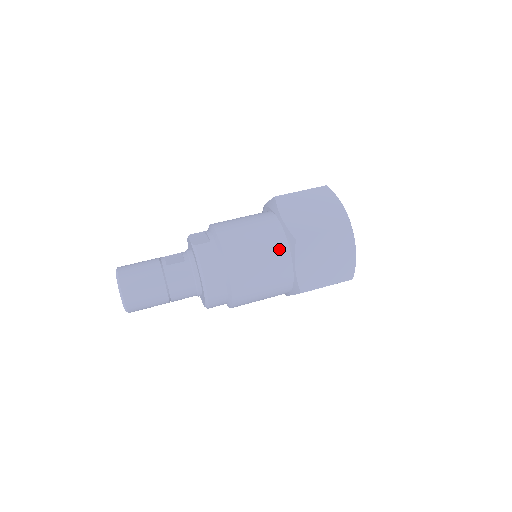
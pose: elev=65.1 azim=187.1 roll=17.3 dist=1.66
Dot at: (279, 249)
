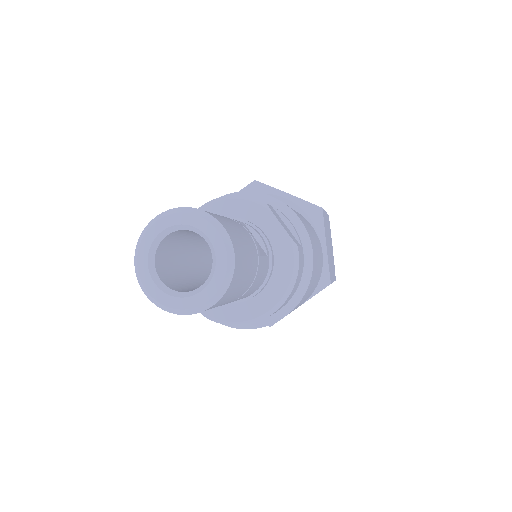
Dot at: (316, 285)
